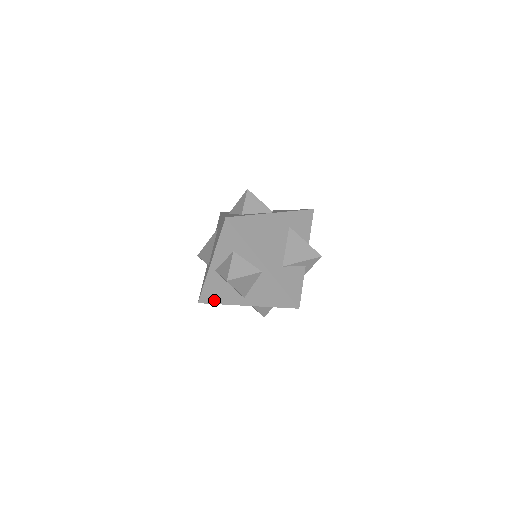
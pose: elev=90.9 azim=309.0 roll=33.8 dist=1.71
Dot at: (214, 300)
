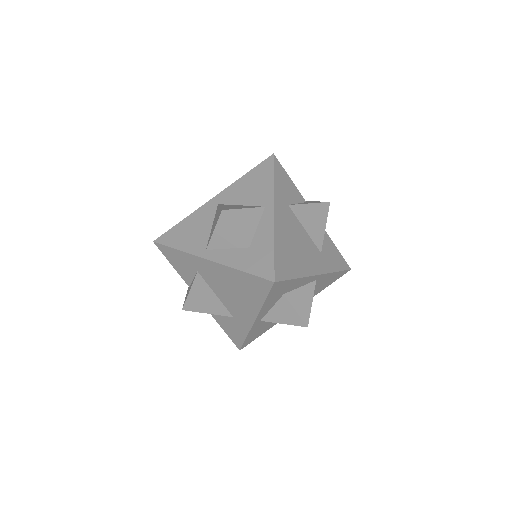
Dot at: (259, 335)
